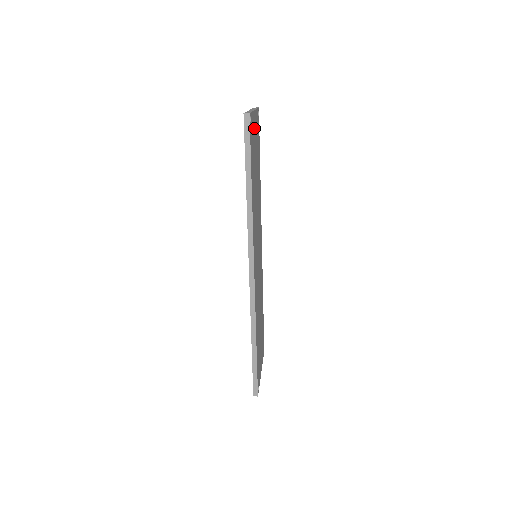
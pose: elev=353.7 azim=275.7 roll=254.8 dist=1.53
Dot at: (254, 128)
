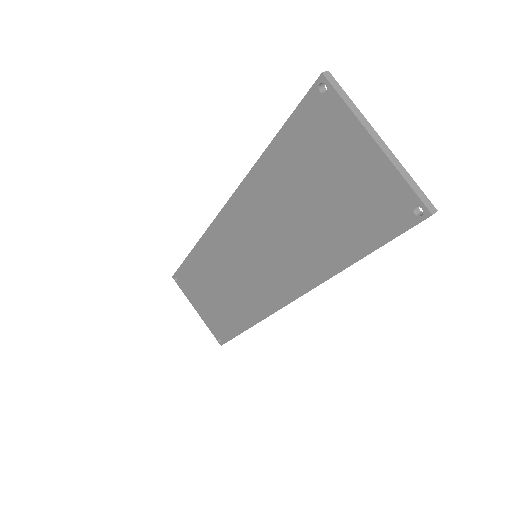
Dot at: (369, 167)
